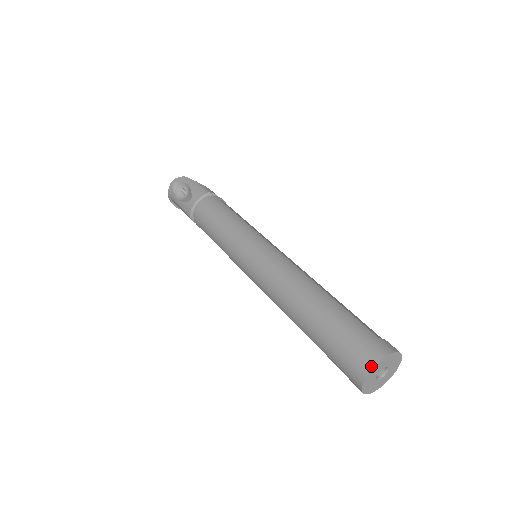
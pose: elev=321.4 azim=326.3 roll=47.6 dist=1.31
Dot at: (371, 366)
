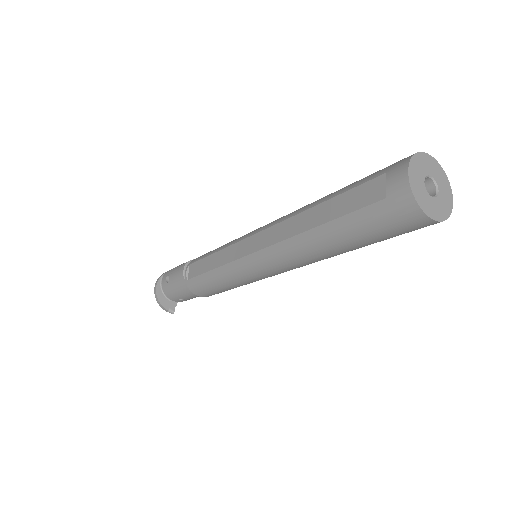
Dot at: (427, 156)
